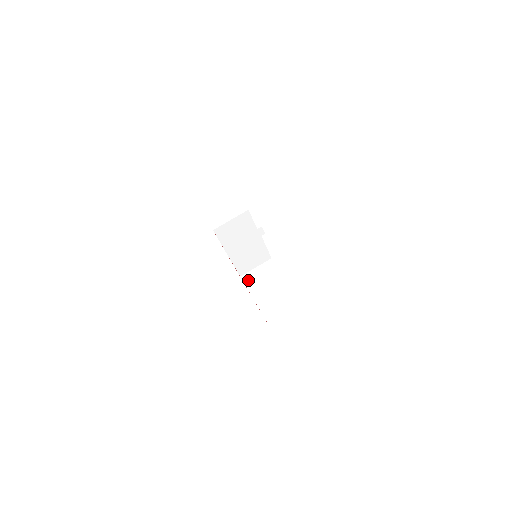
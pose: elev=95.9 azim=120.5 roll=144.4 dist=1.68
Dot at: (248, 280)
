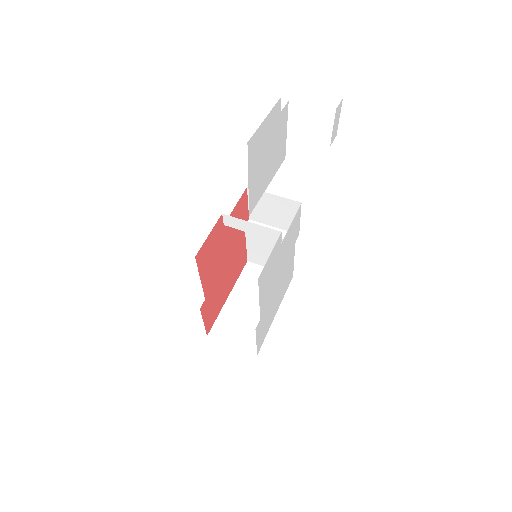
Dot at: (249, 272)
